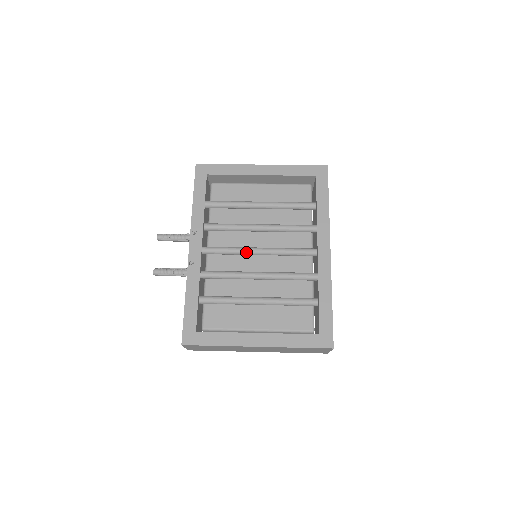
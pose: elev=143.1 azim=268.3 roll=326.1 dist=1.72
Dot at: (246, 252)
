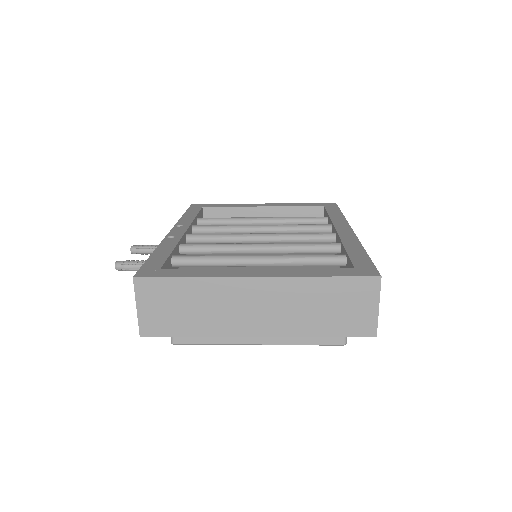
Dot at: (243, 235)
